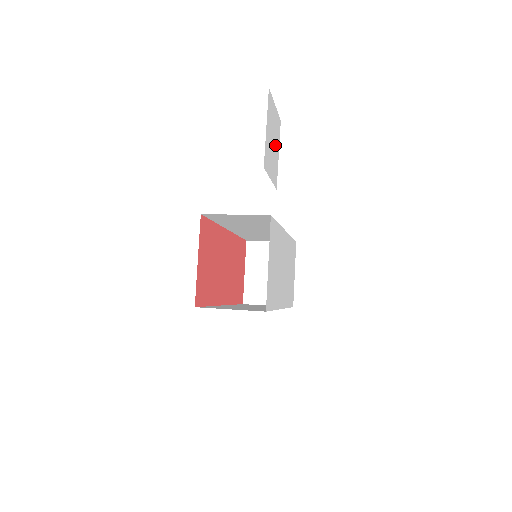
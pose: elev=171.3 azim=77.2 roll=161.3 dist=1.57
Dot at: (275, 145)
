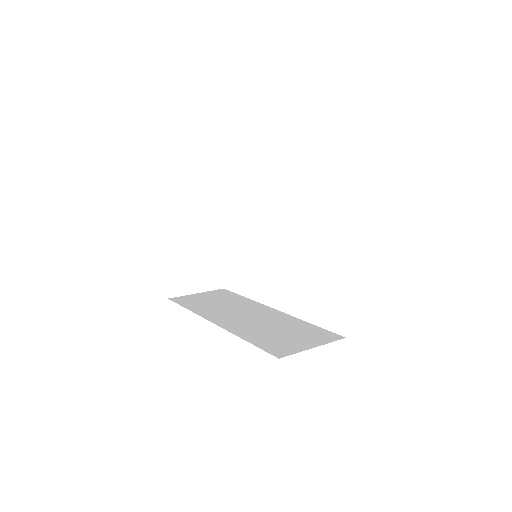
Dot at: occluded
